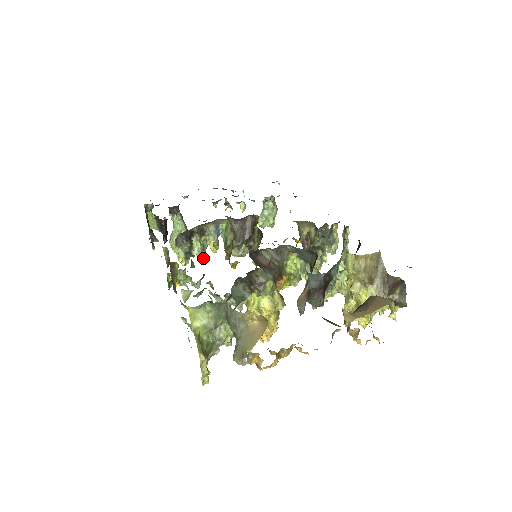
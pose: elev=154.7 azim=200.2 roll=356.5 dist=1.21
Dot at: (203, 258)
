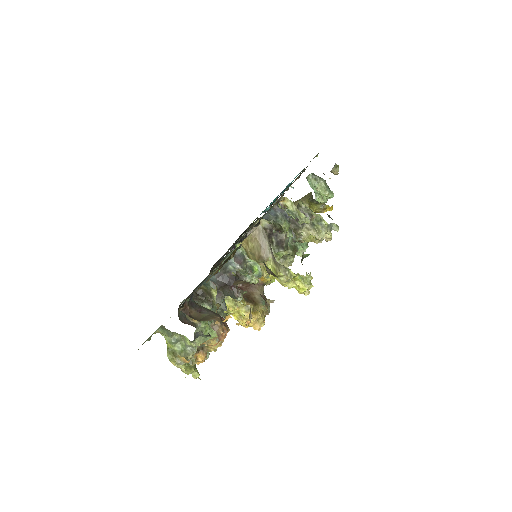
Dot at: occluded
